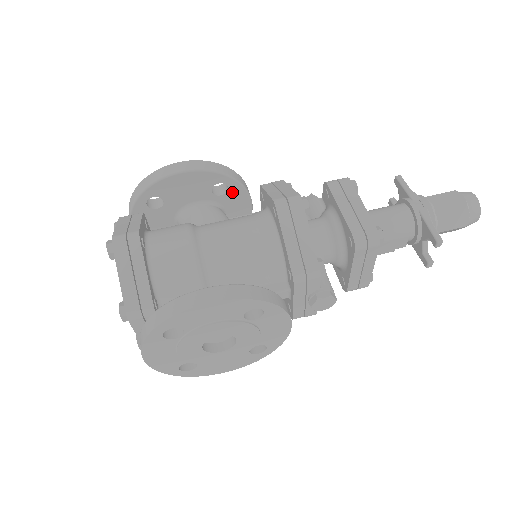
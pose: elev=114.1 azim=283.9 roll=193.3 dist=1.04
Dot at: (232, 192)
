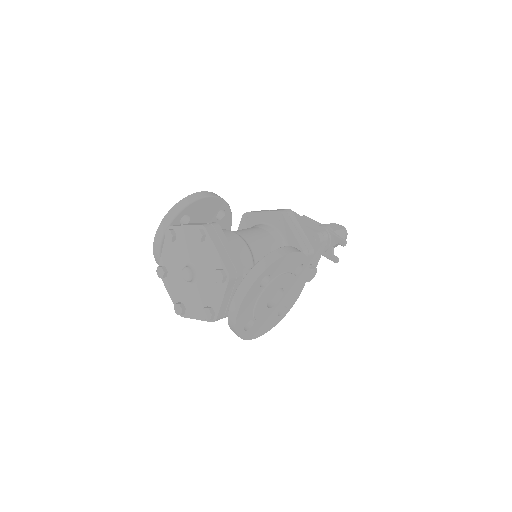
Dot at: (225, 218)
